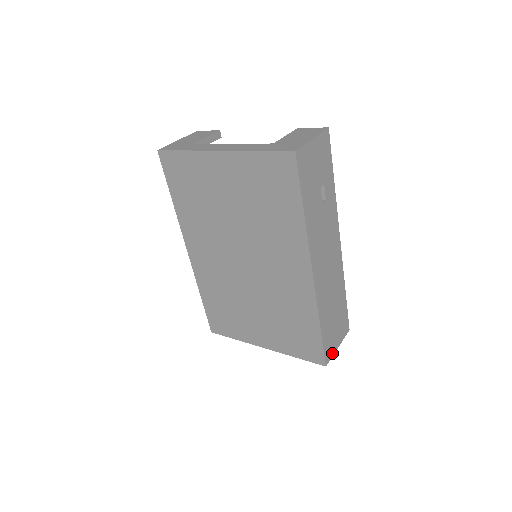
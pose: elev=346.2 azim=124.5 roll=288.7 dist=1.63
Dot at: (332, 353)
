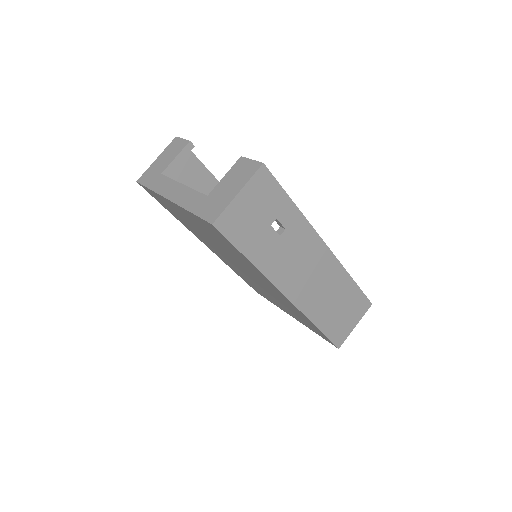
Dot at: (346, 335)
